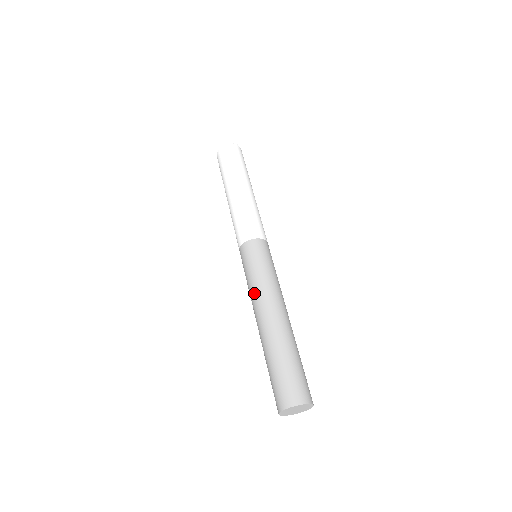
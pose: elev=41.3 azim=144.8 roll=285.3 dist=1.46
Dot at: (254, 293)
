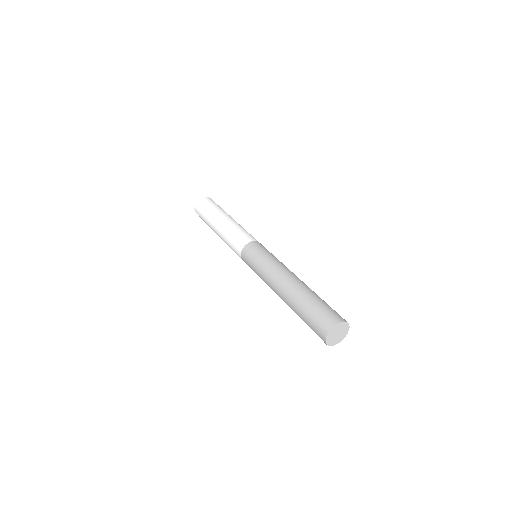
Dot at: (265, 281)
